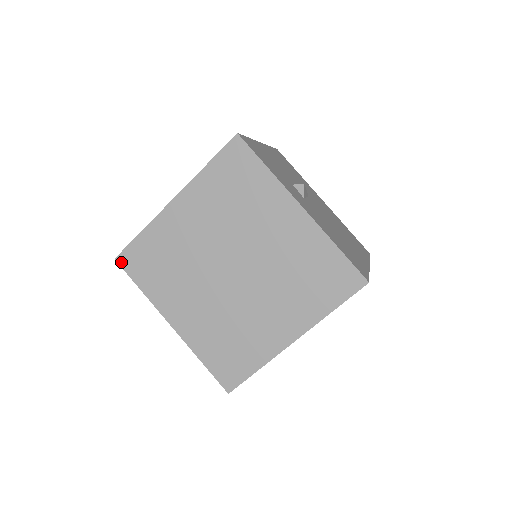
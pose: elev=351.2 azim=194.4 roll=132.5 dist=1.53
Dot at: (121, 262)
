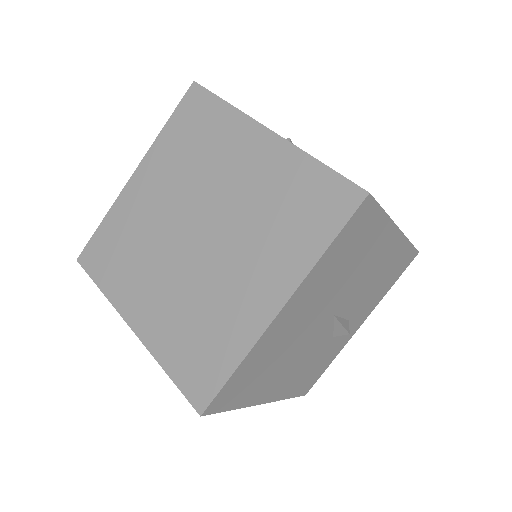
Dot at: (82, 261)
